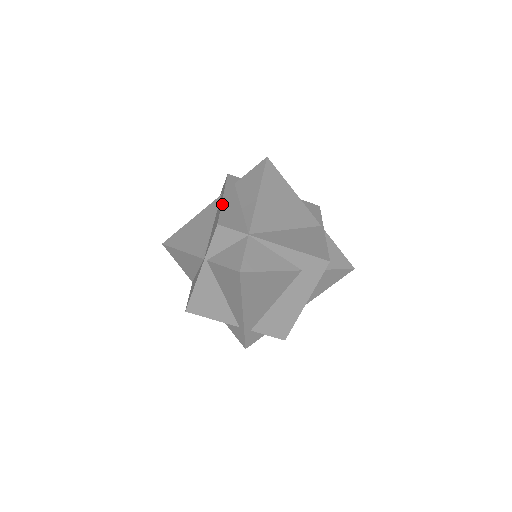
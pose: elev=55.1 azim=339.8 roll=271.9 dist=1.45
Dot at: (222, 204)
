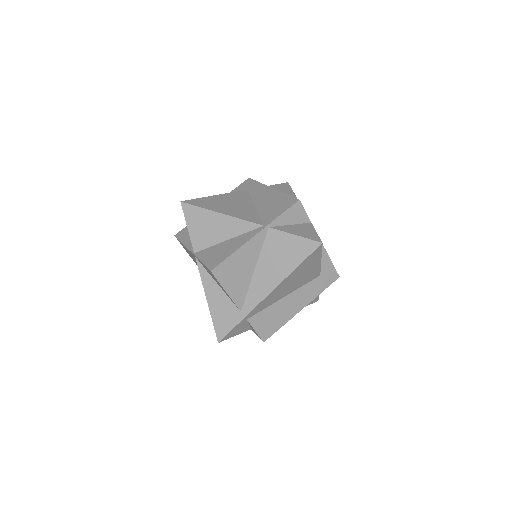
Dot at: (280, 191)
